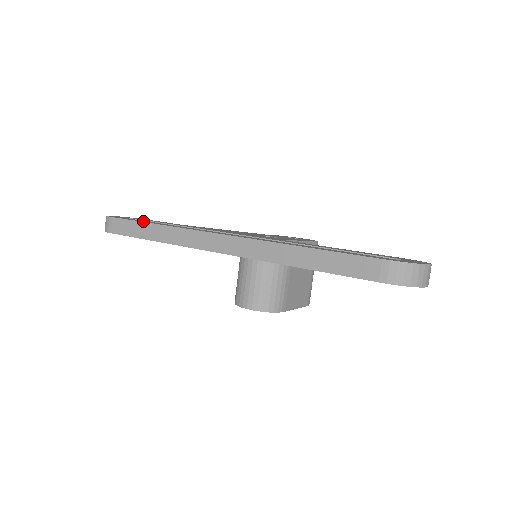
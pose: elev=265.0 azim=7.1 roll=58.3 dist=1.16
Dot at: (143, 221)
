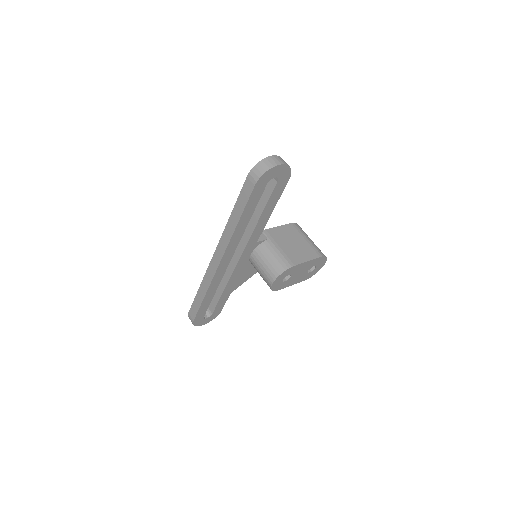
Dot at: occluded
